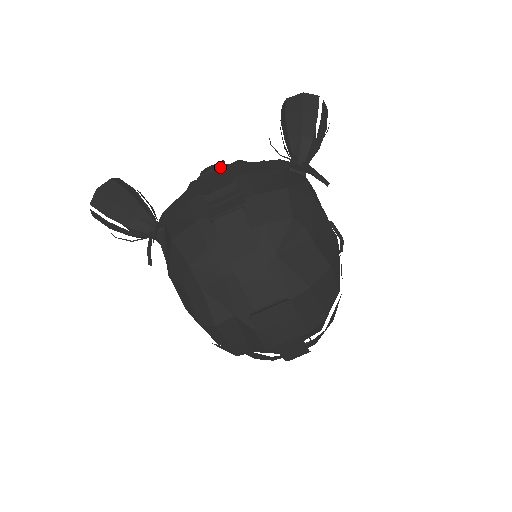
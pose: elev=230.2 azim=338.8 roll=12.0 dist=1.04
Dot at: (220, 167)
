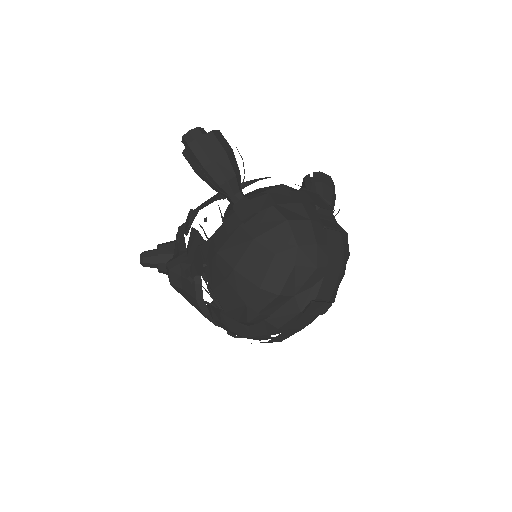
Dot at: (314, 192)
